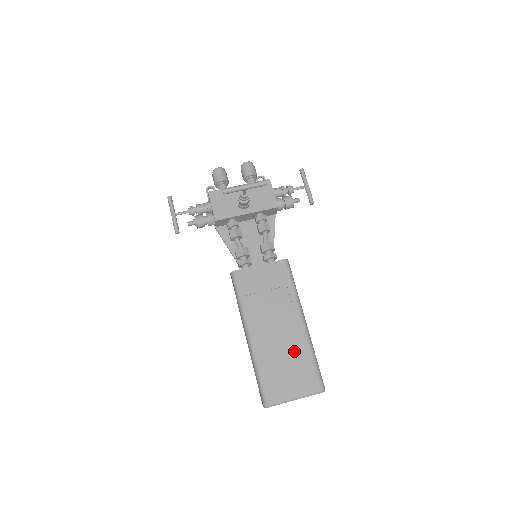
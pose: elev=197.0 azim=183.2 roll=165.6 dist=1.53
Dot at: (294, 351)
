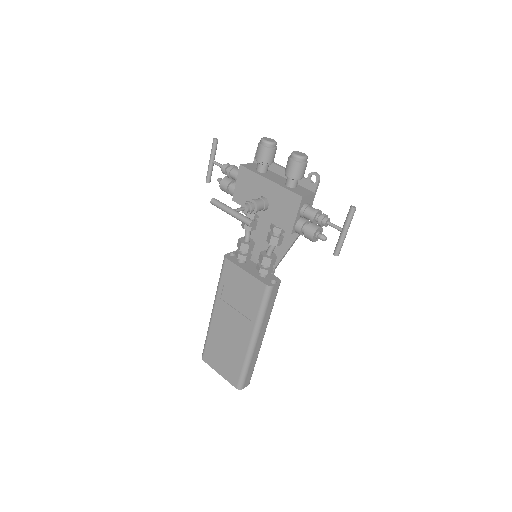
Dot at: (234, 350)
